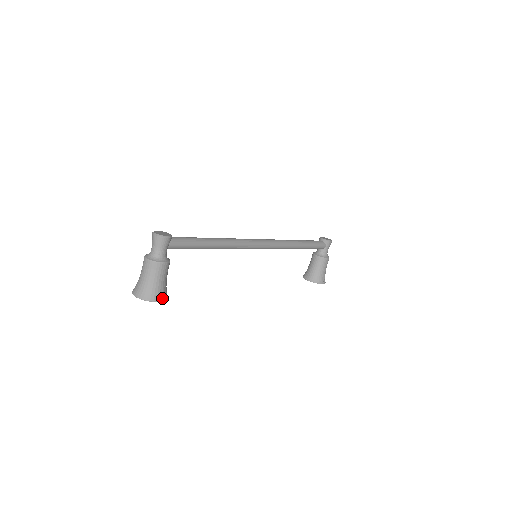
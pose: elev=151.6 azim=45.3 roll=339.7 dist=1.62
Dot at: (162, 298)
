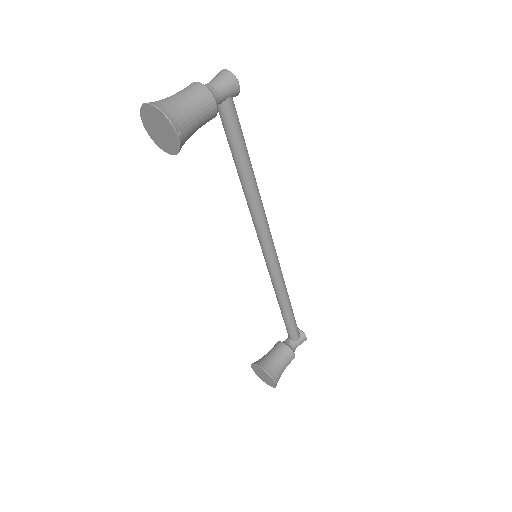
Dot at: (181, 136)
